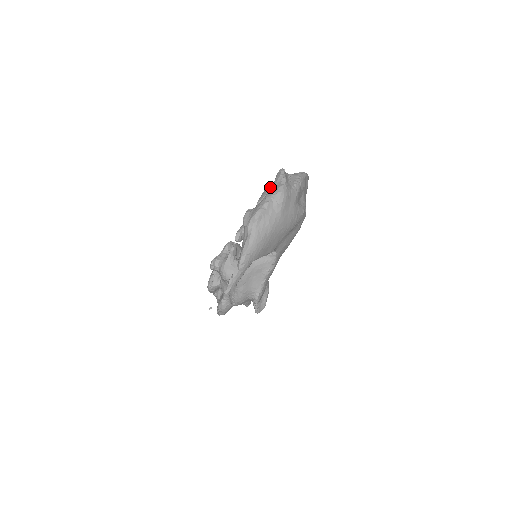
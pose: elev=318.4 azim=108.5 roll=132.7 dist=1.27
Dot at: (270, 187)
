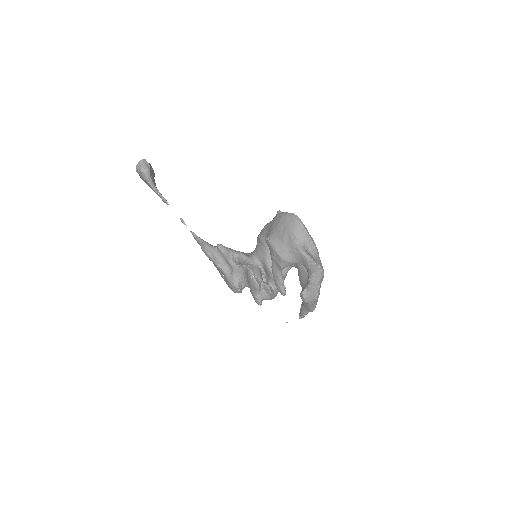
Dot at: (293, 261)
